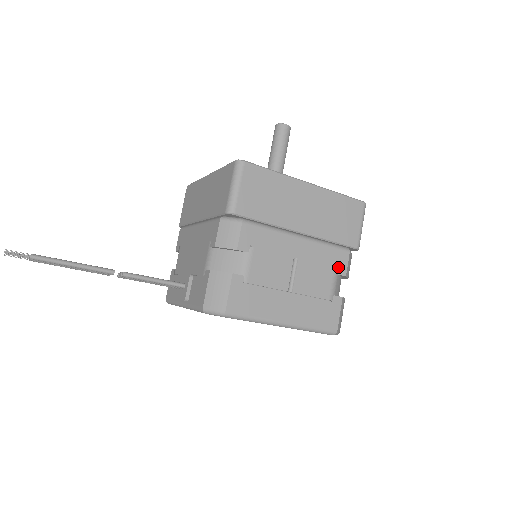
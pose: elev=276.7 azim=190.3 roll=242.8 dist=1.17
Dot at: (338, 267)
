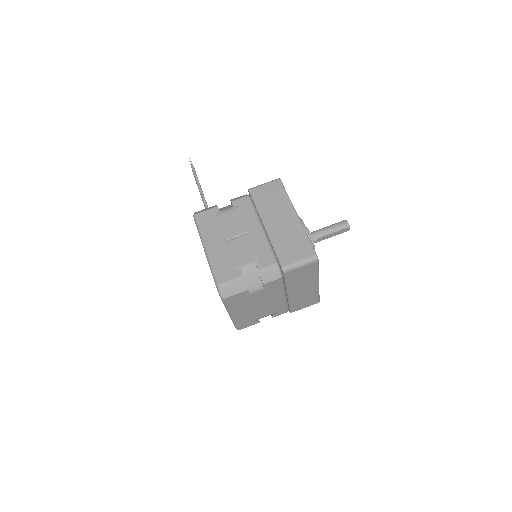
Dot at: (260, 261)
